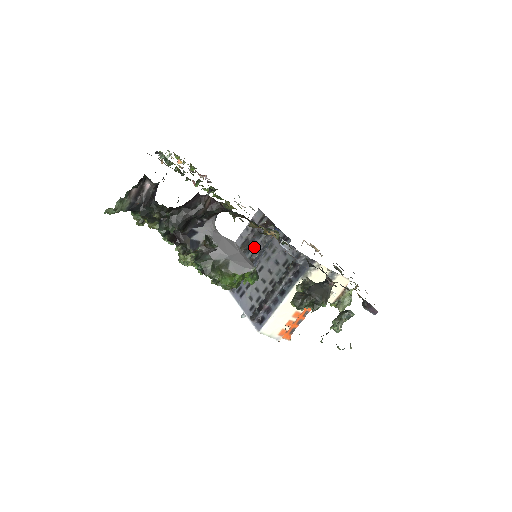
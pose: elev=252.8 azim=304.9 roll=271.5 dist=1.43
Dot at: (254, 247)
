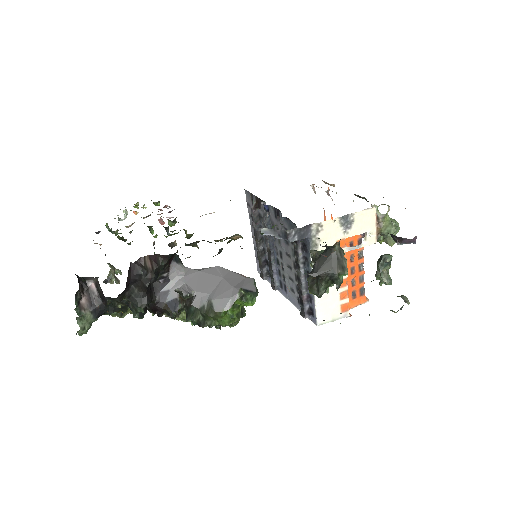
Dot at: occluded
